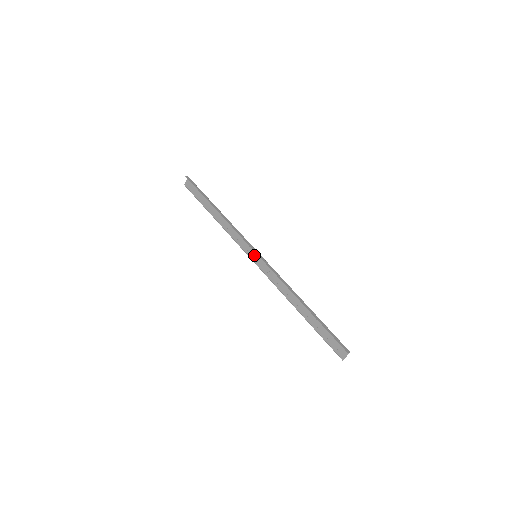
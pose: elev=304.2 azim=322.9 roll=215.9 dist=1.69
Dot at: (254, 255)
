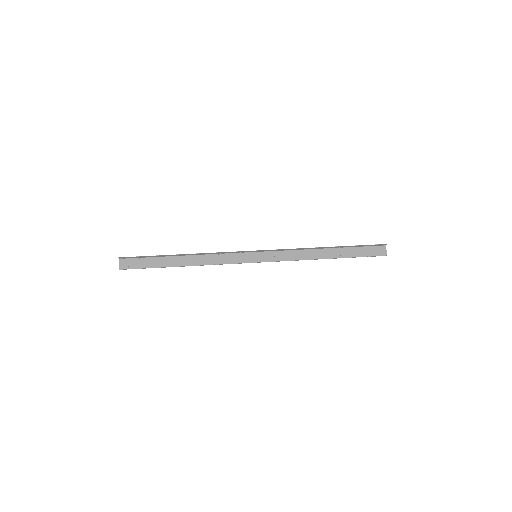
Dot at: (253, 257)
